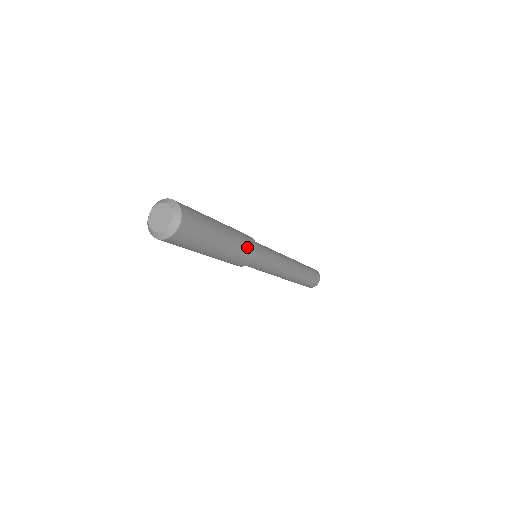
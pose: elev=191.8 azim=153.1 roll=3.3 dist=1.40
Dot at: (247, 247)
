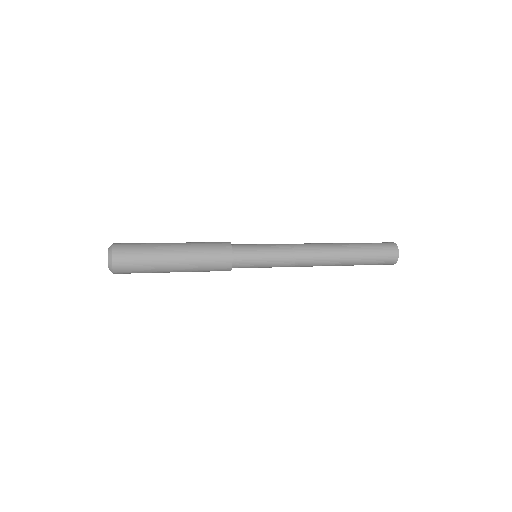
Dot at: (214, 255)
